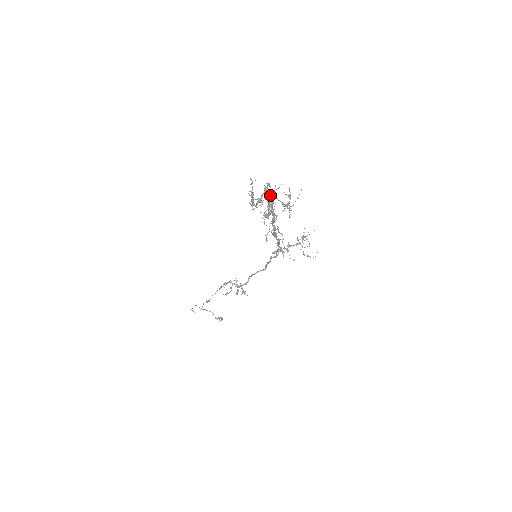
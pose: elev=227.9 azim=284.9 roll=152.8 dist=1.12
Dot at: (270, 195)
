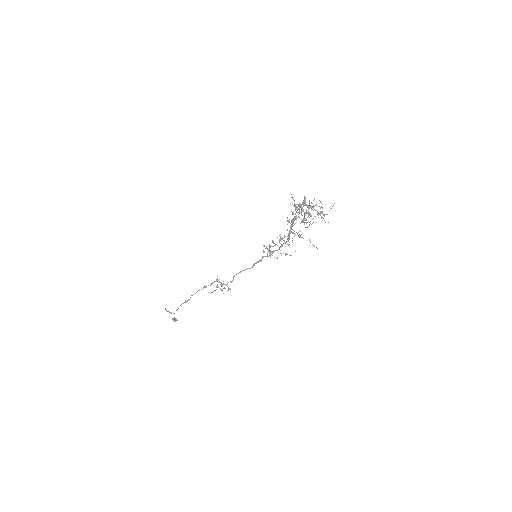
Dot at: (311, 206)
